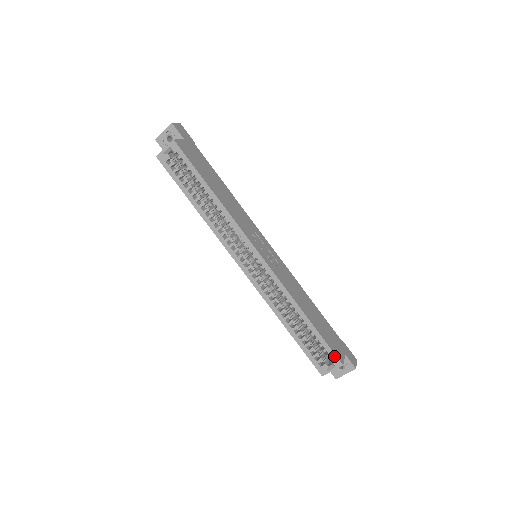
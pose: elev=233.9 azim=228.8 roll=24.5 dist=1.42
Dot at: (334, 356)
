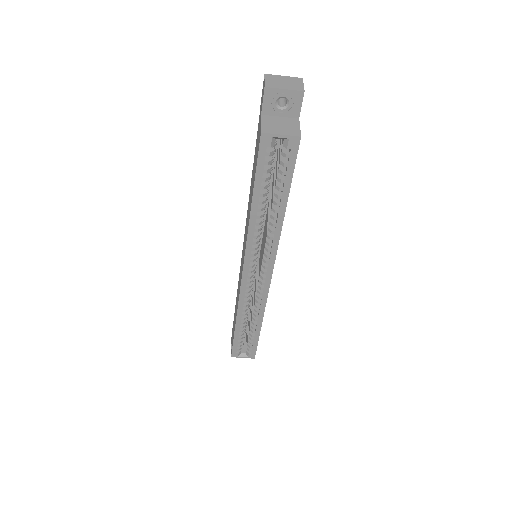
Dot at: (254, 352)
